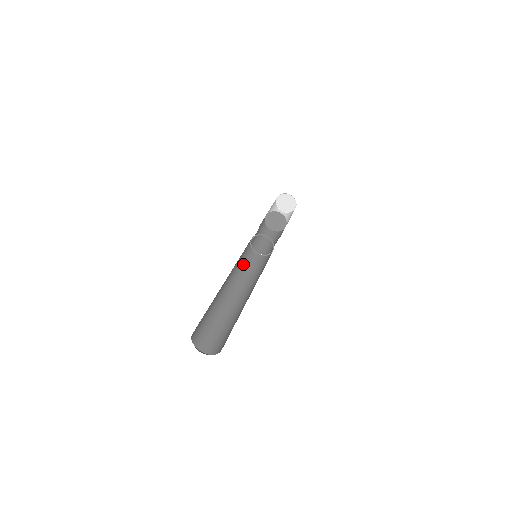
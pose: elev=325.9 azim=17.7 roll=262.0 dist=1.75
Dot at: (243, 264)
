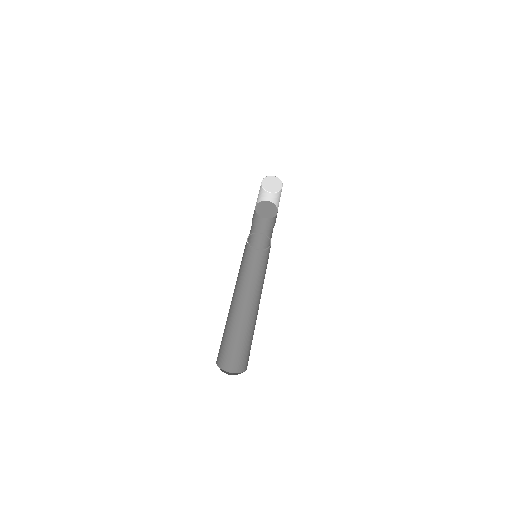
Dot at: (242, 259)
